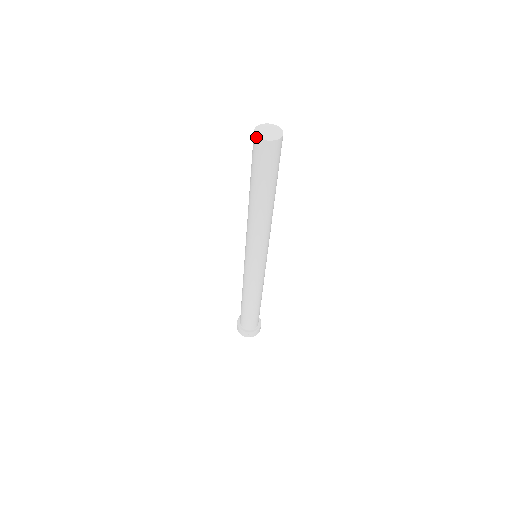
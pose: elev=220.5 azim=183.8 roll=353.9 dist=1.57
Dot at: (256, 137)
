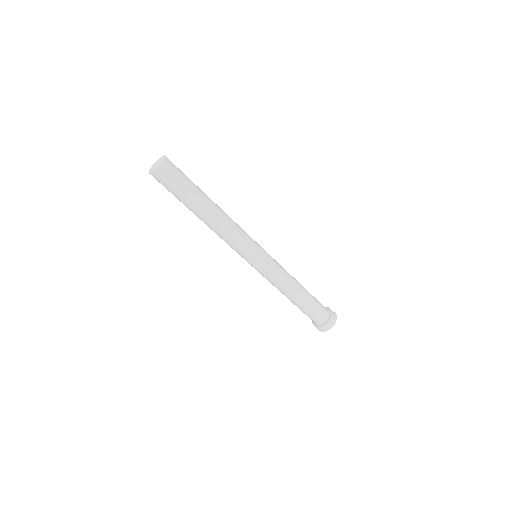
Dot at: occluded
